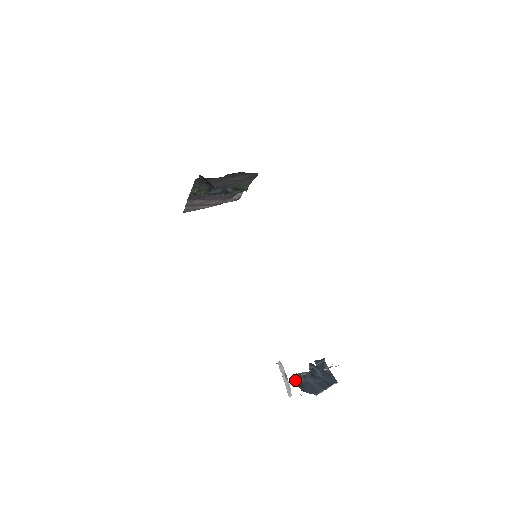
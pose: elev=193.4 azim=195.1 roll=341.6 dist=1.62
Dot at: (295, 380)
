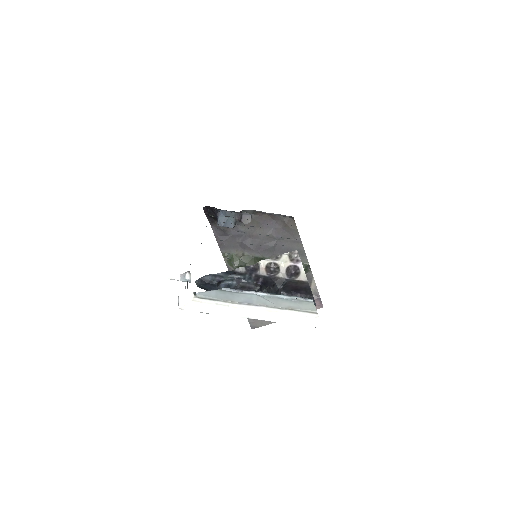
Dot at: (203, 287)
